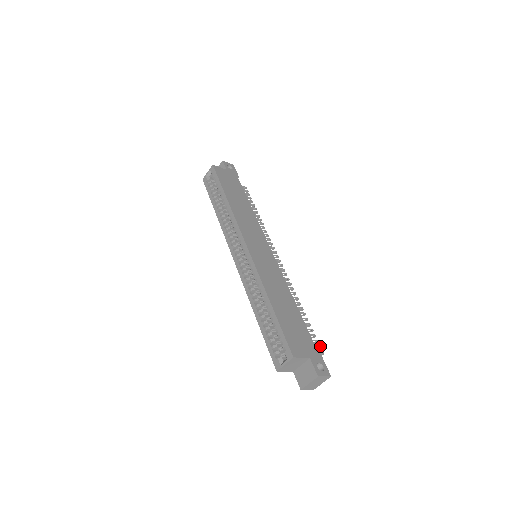
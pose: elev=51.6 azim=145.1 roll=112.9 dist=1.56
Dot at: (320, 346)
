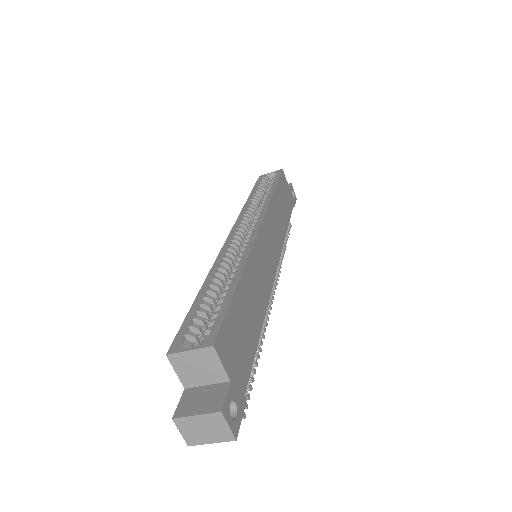
Dot at: (247, 404)
